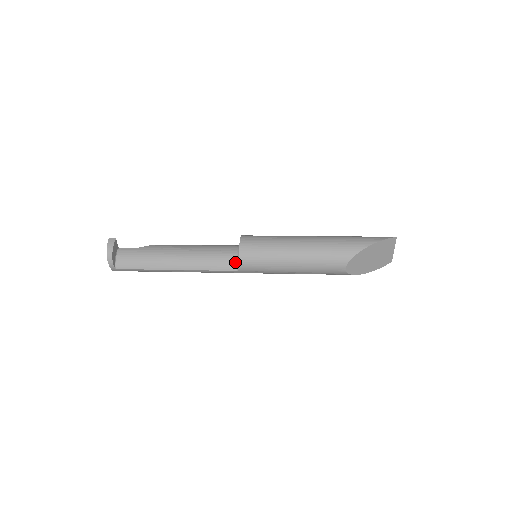
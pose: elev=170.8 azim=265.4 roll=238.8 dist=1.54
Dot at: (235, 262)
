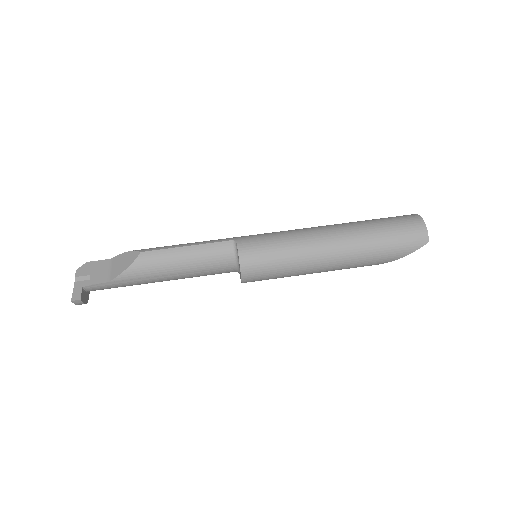
Dot at: occluded
